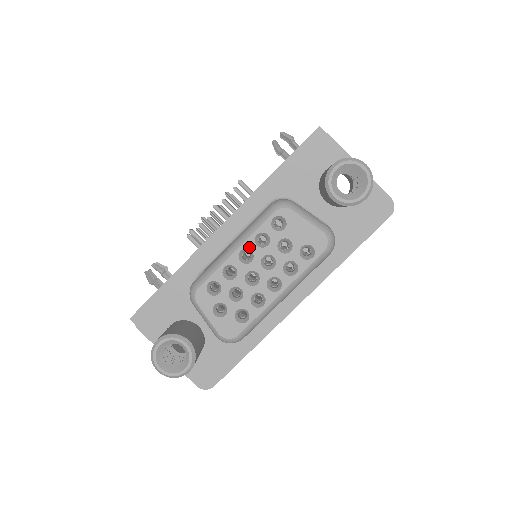
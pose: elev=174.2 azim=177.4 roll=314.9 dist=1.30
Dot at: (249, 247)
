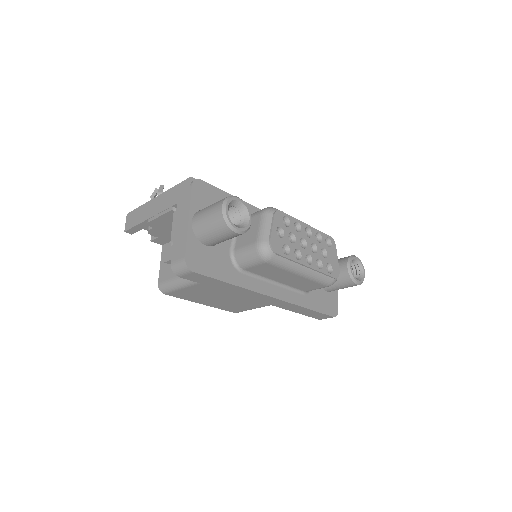
Dot at: (312, 231)
